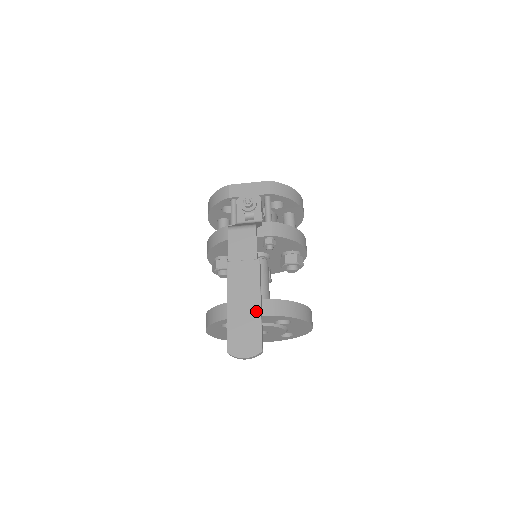
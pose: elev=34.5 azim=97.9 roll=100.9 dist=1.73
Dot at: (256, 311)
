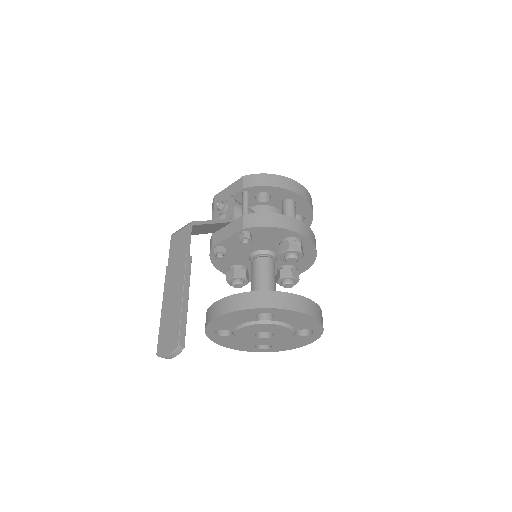
Dot at: (178, 306)
